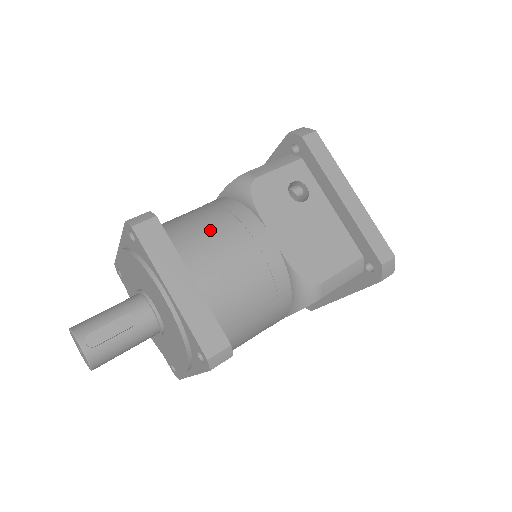
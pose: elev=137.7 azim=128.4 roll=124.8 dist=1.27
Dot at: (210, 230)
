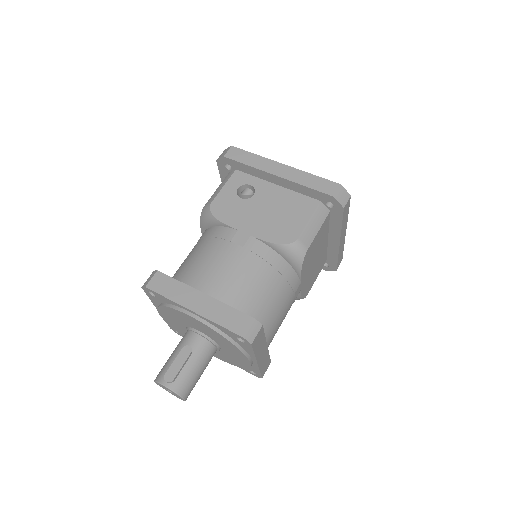
Dot at: (200, 257)
